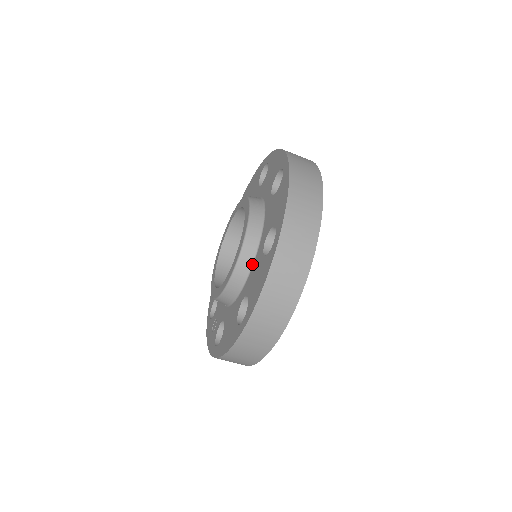
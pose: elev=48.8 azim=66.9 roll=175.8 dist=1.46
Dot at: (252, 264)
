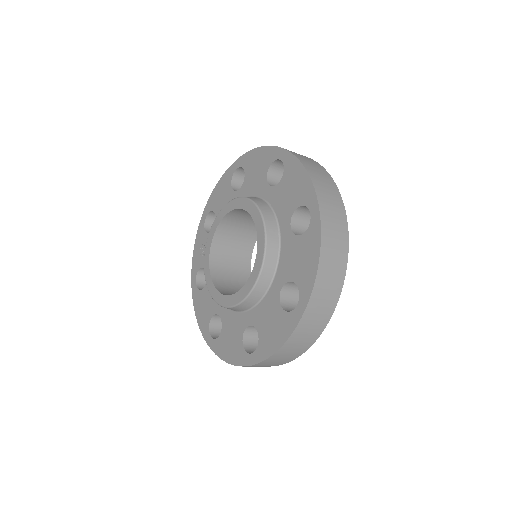
Dot at: (236, 311)
